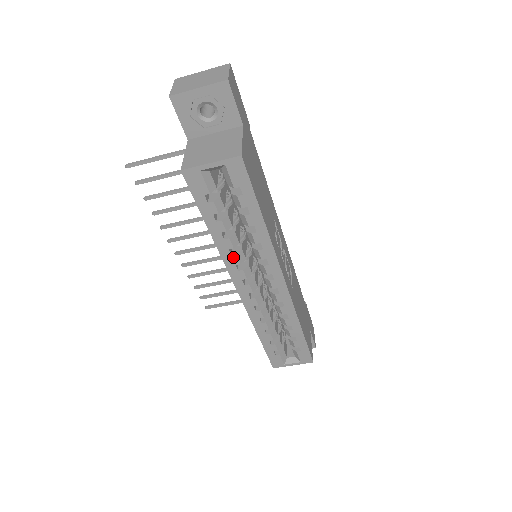
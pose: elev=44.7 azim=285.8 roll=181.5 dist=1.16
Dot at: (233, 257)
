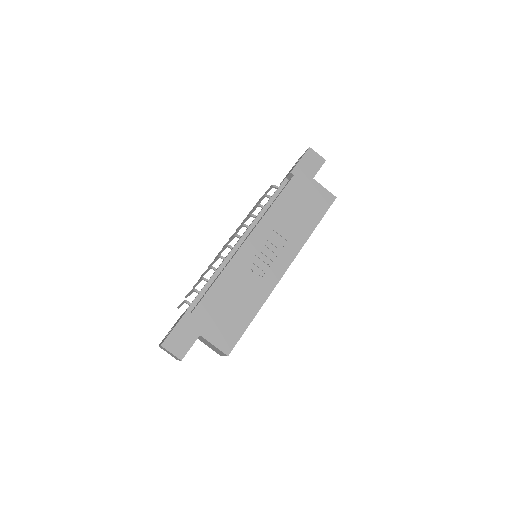
Dot at: occluded
